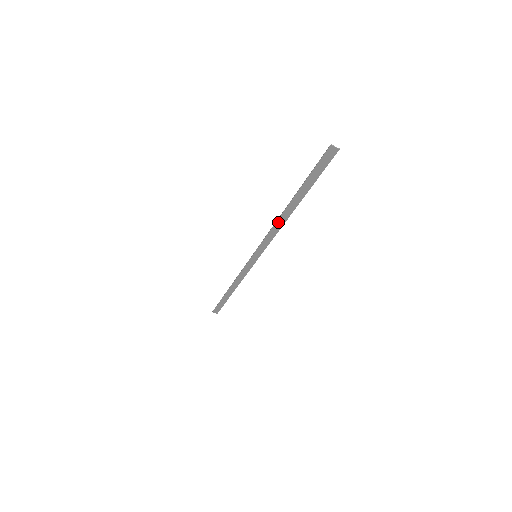
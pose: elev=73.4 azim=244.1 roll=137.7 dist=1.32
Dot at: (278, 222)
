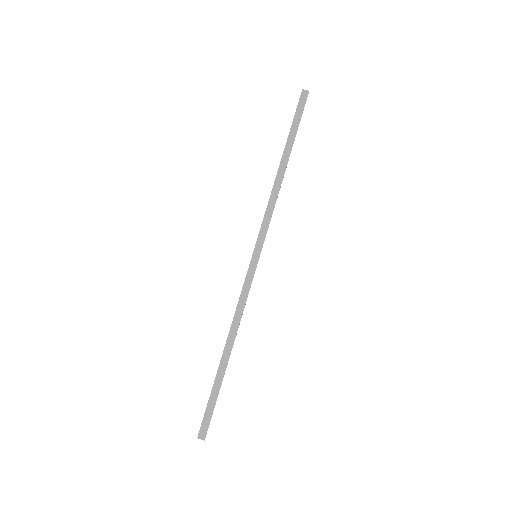
Dot at: (274, 189)
